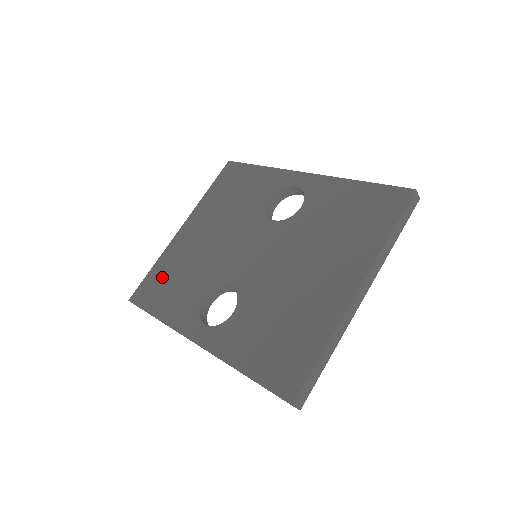
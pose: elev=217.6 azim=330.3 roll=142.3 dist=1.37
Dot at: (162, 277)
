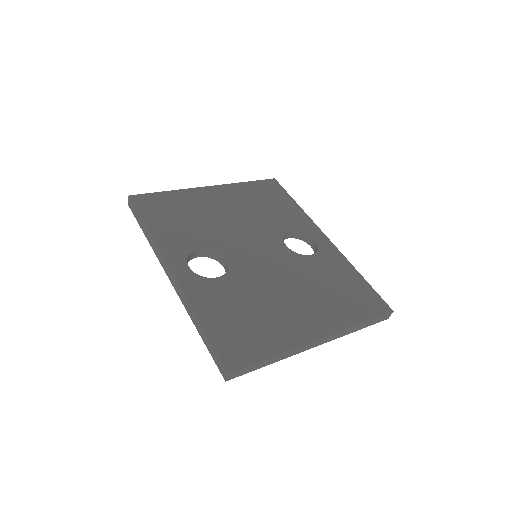
Dot at: (171, 205)
